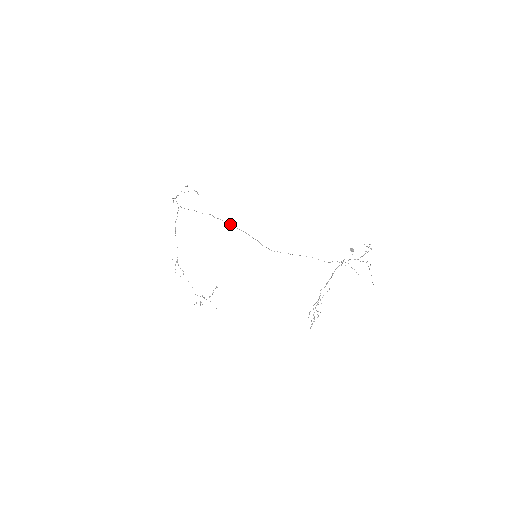
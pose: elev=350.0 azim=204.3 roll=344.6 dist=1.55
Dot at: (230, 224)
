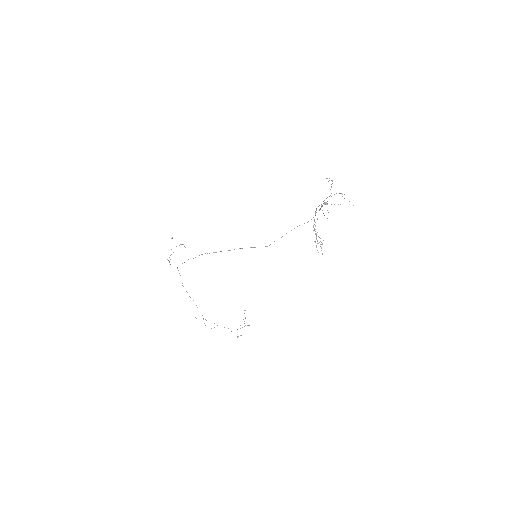
Dot at: occluded
